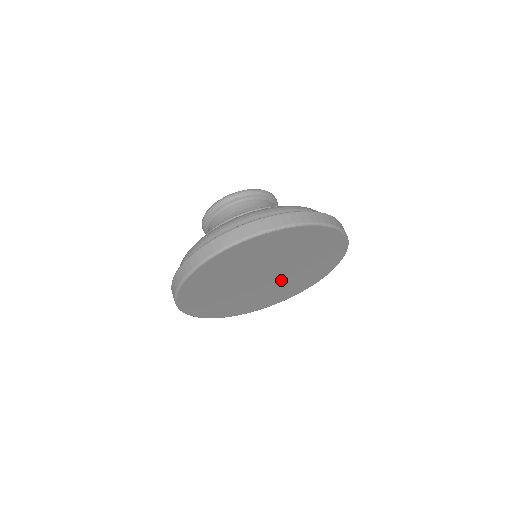
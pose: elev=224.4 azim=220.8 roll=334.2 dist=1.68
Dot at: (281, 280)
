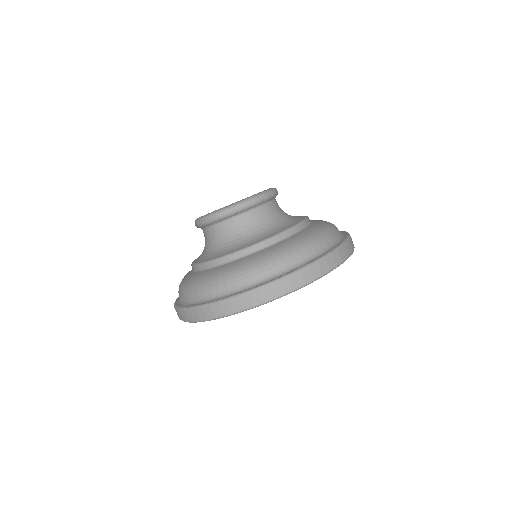
Dot at: occluded
